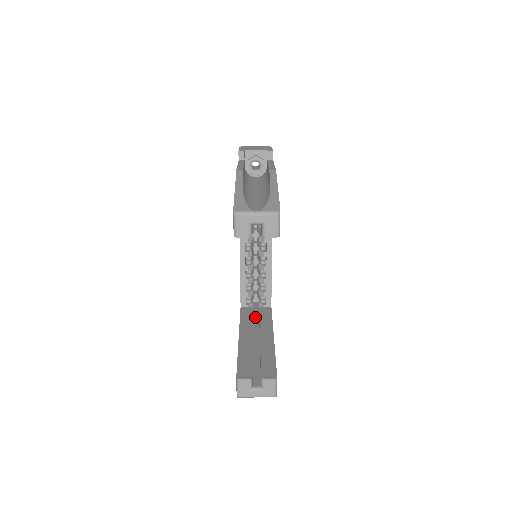
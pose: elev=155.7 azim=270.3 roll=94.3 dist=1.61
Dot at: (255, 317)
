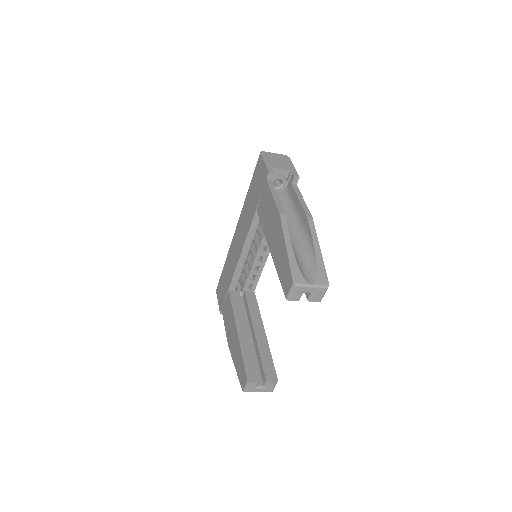
Dot at: occluded
